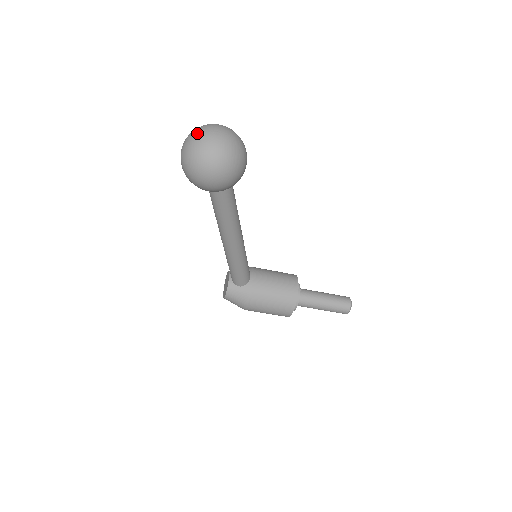
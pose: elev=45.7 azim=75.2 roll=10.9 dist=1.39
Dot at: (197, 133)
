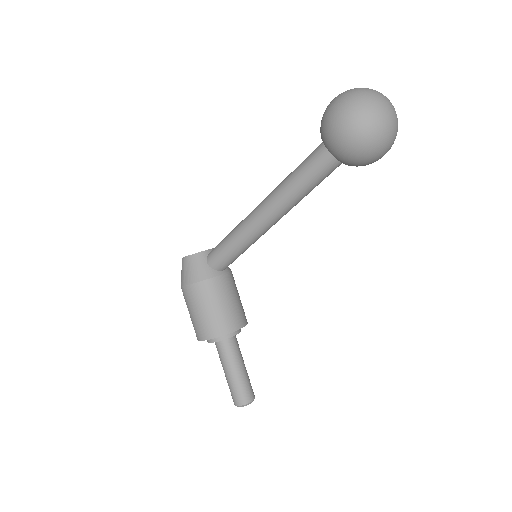
Dot at: (379, 92)
